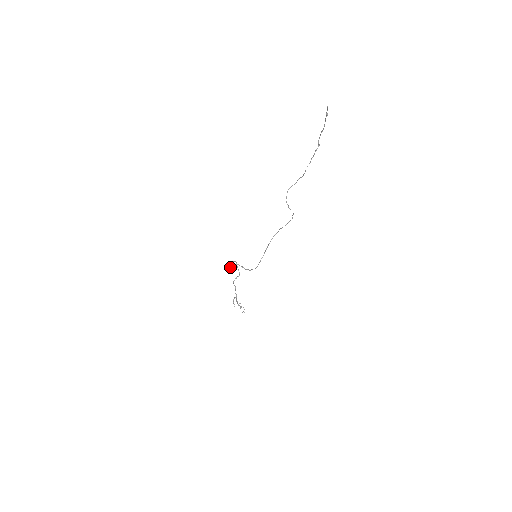
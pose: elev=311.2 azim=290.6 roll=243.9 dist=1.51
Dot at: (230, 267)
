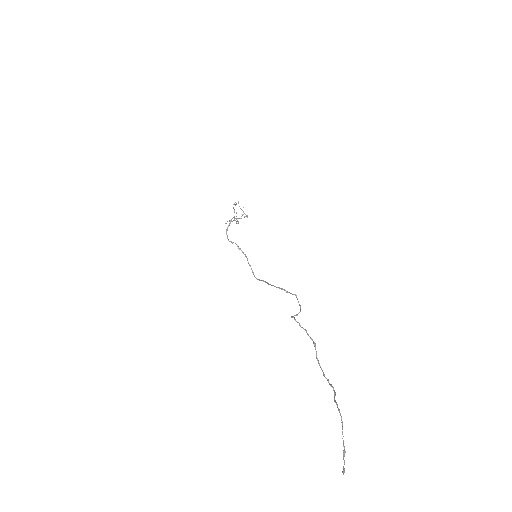
Dot at: (226, 223)
